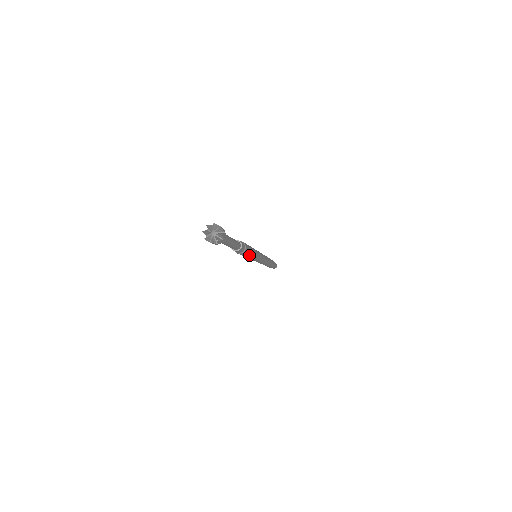
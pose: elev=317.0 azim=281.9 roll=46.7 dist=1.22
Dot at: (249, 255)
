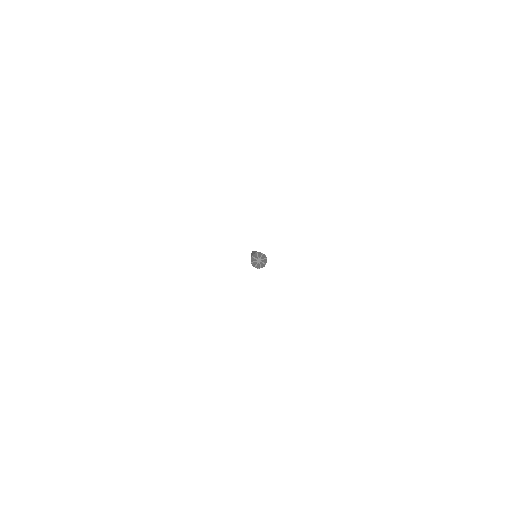
Dot at: occluded
